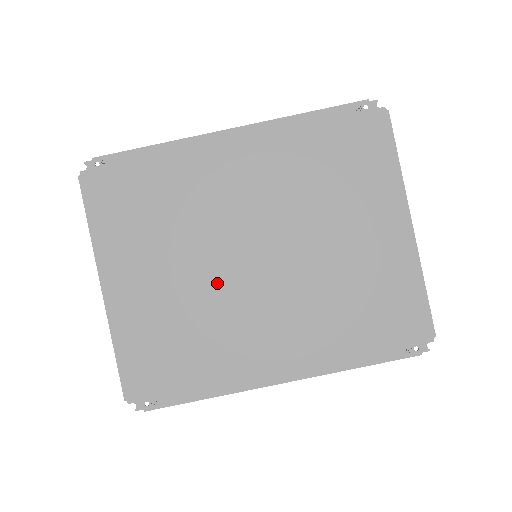
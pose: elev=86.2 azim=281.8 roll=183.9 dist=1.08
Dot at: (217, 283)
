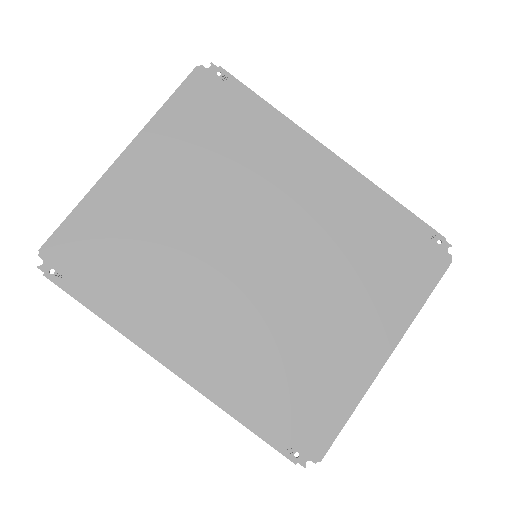
Dot at: (207, 243)
